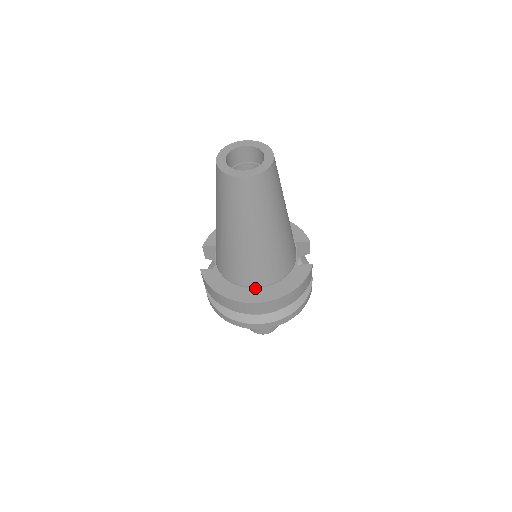
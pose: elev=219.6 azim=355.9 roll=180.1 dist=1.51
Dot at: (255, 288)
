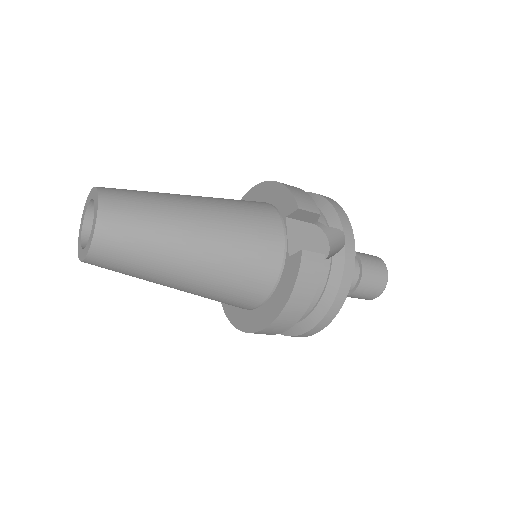
Dot at: (256, 309)
